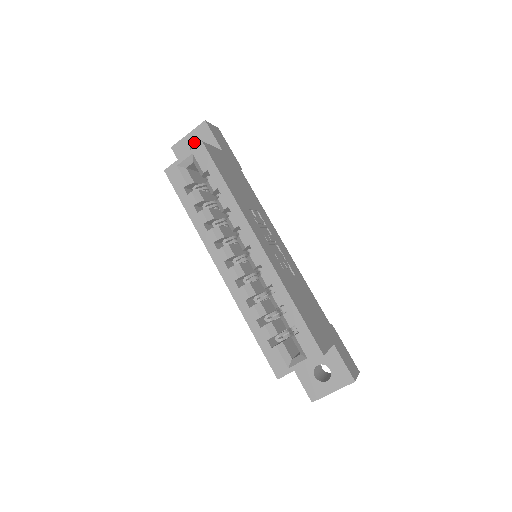
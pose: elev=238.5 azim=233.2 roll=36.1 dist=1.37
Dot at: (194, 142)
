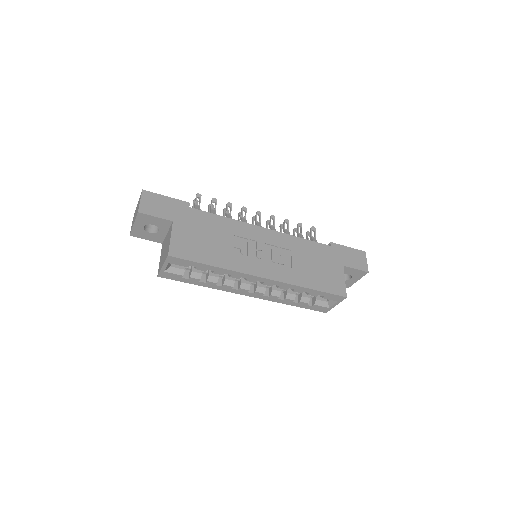
Dot at: (144, 226)
